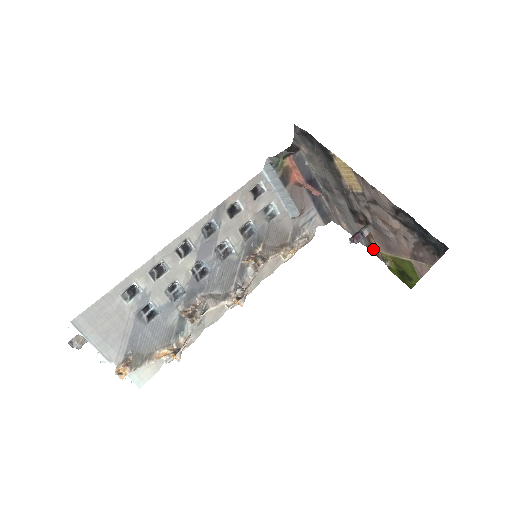
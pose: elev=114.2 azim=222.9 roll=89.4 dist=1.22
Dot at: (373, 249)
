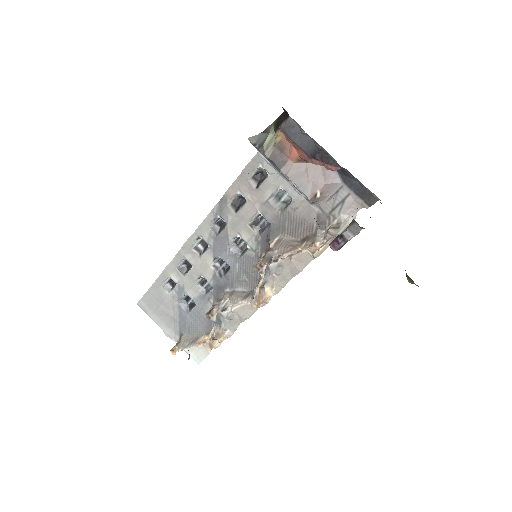
Dot at: occluded
